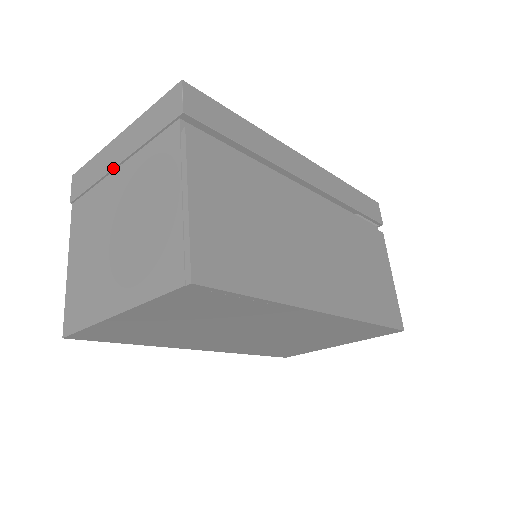
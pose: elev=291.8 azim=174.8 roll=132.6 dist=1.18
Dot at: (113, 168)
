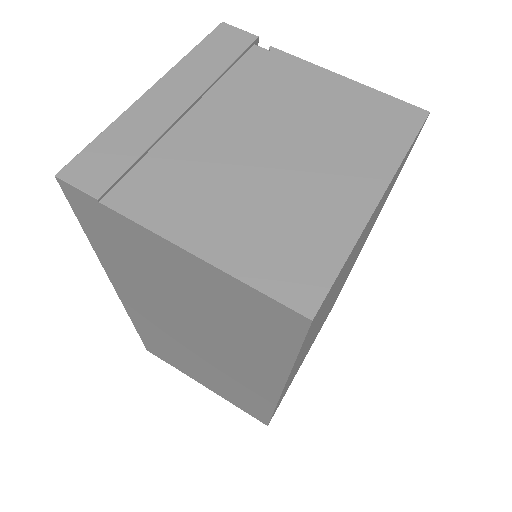
Dot at: (181, 114)
